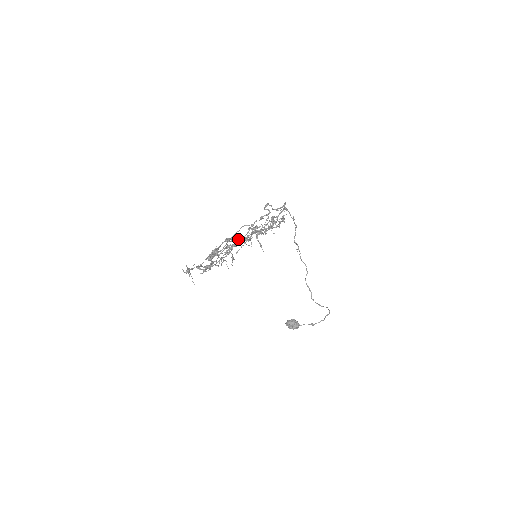
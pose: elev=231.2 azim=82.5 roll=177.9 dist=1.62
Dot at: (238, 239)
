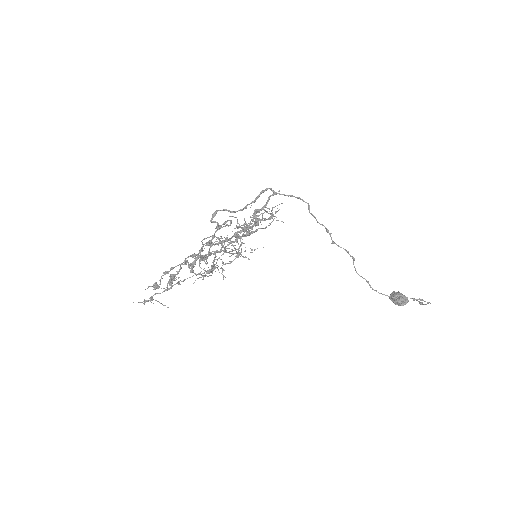
Dot at: occluded
